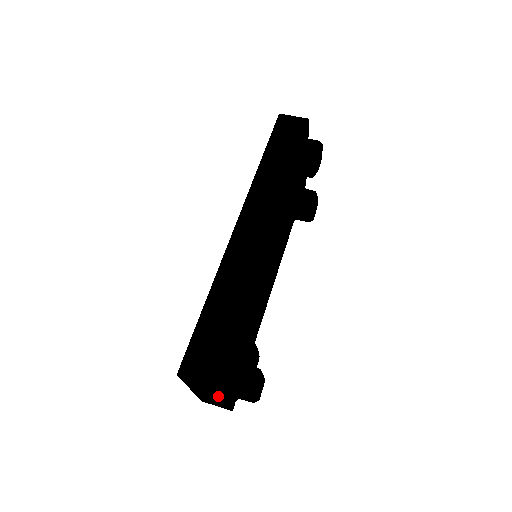
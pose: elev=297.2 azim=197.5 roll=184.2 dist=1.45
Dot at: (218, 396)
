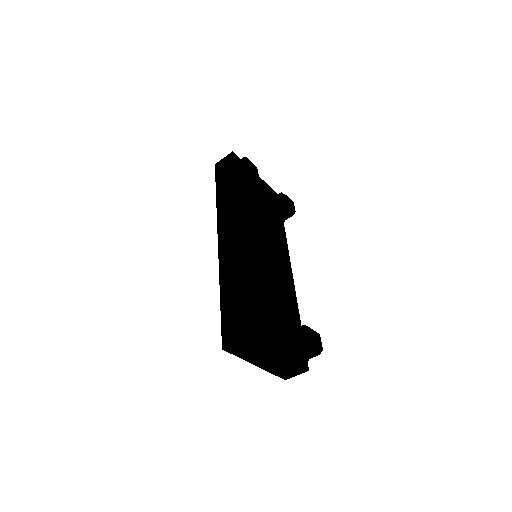
Dot at: (270, 353)
